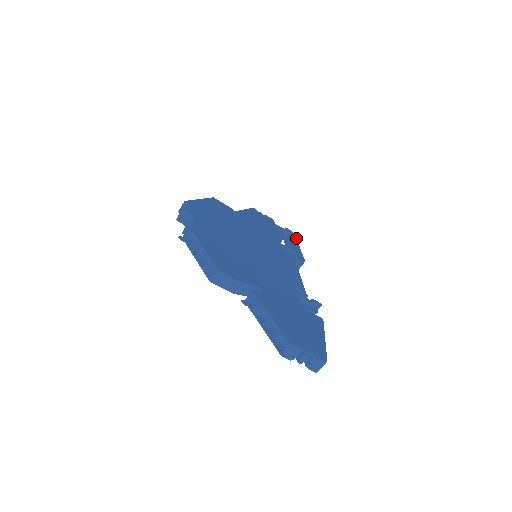
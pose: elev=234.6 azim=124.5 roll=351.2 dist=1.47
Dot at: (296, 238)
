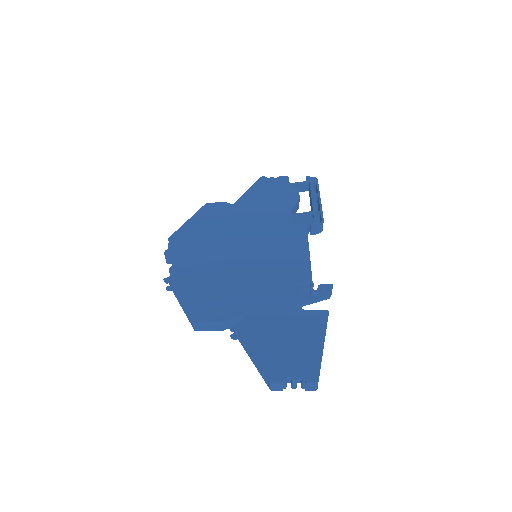
Dot at: (318, 186)
